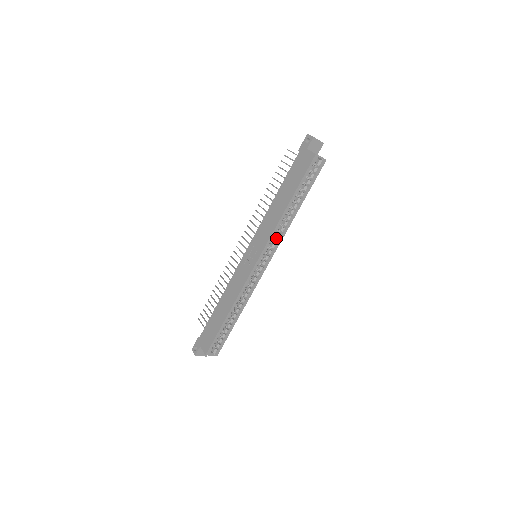
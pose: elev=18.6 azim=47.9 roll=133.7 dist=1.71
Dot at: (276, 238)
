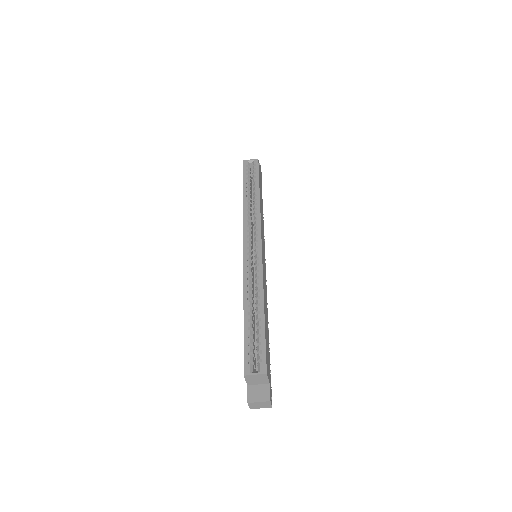
Dot at: (254, 223)
